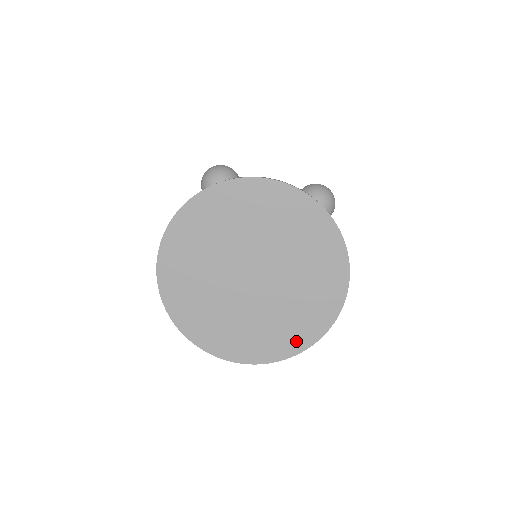
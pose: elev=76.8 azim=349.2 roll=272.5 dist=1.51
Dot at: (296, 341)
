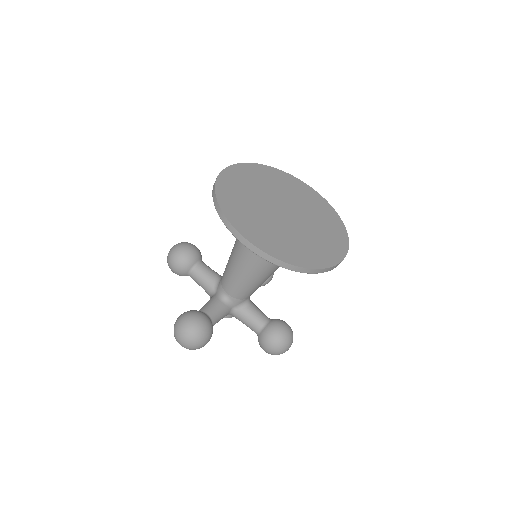
Dot at: (335, 252)
